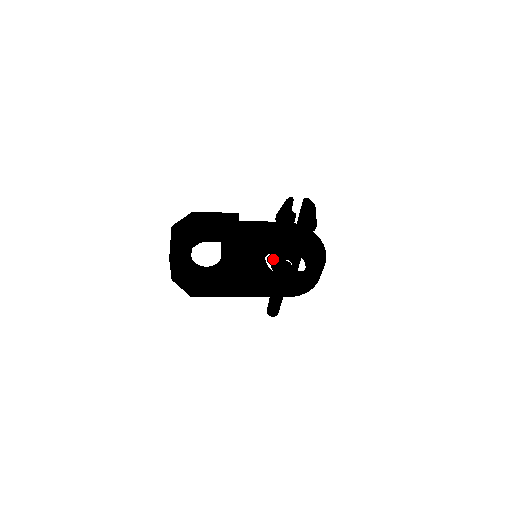
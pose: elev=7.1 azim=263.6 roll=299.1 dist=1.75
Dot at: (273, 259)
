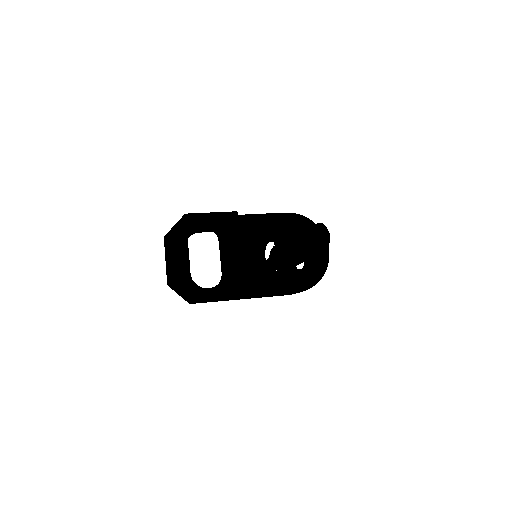
Dot at: (274, 258)
